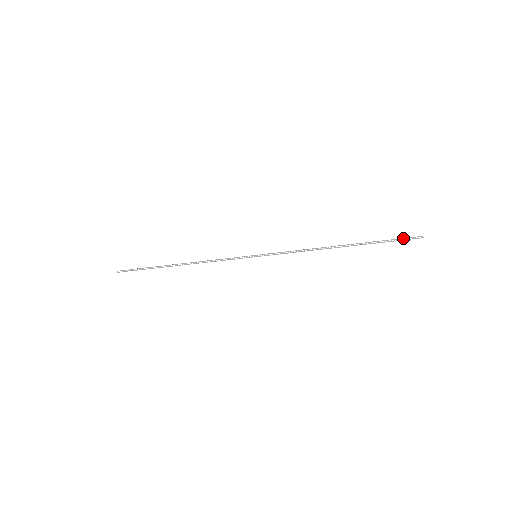
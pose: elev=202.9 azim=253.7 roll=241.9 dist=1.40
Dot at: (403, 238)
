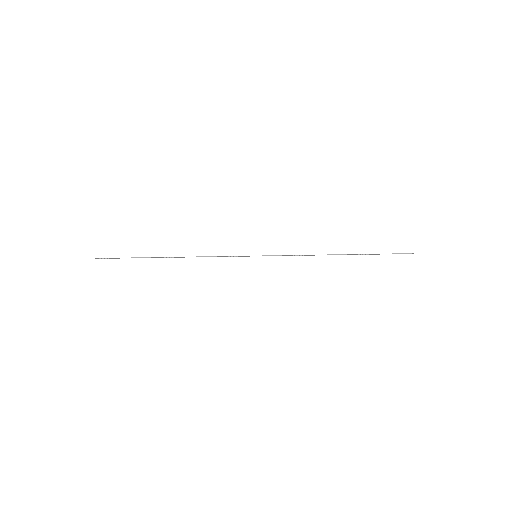
Dot at: occluded
